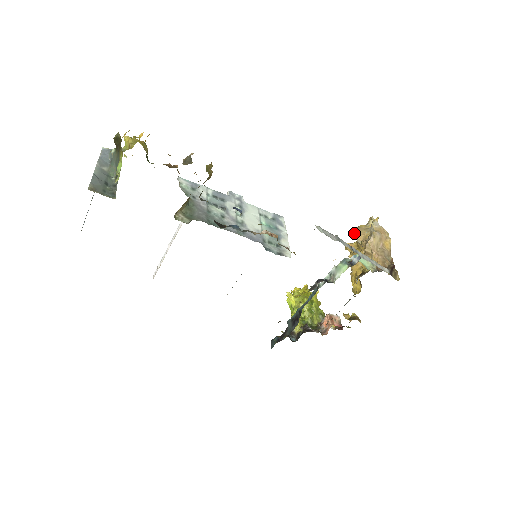
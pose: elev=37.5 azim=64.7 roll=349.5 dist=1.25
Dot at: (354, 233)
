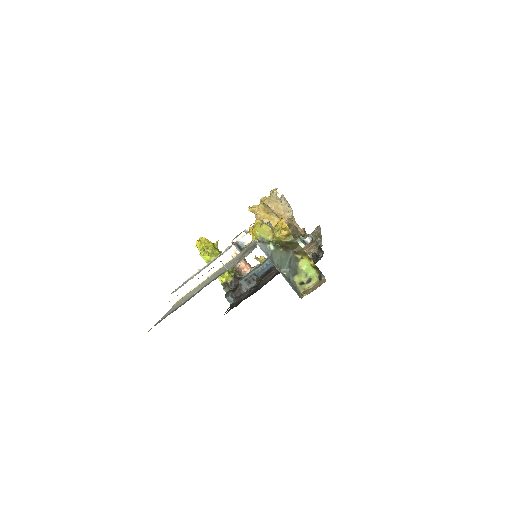
Dot at: (270, 206)
